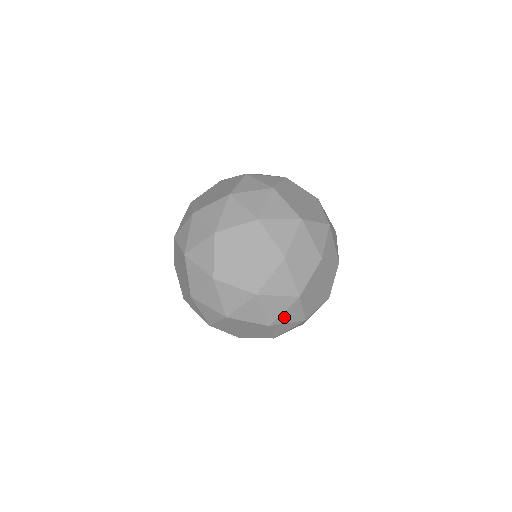
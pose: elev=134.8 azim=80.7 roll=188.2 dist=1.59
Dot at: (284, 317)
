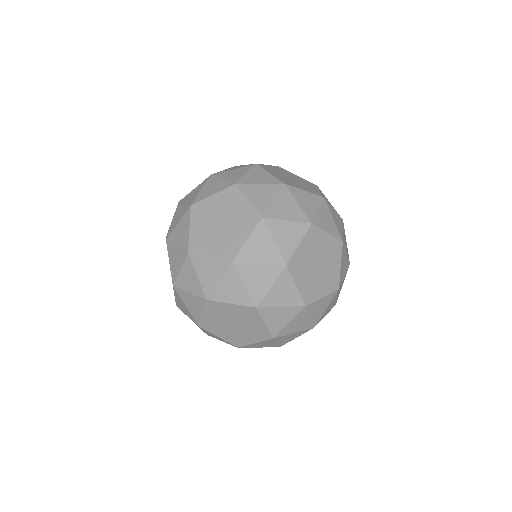
Dot at: (273, 296)
